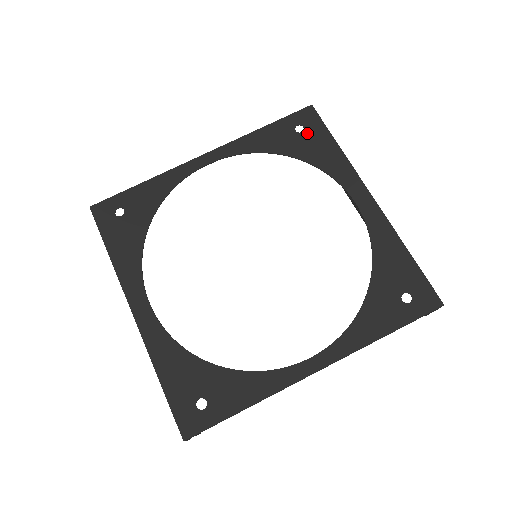
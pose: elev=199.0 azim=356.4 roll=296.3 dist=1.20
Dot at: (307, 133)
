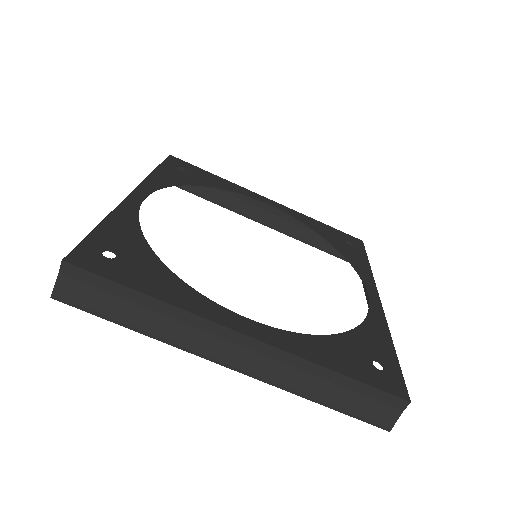
Dot at: (189, 170)
